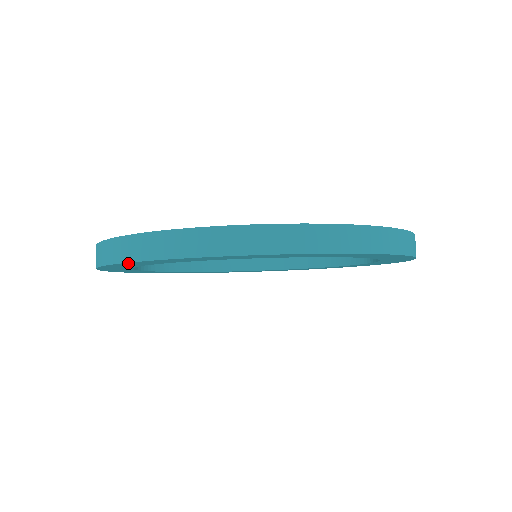
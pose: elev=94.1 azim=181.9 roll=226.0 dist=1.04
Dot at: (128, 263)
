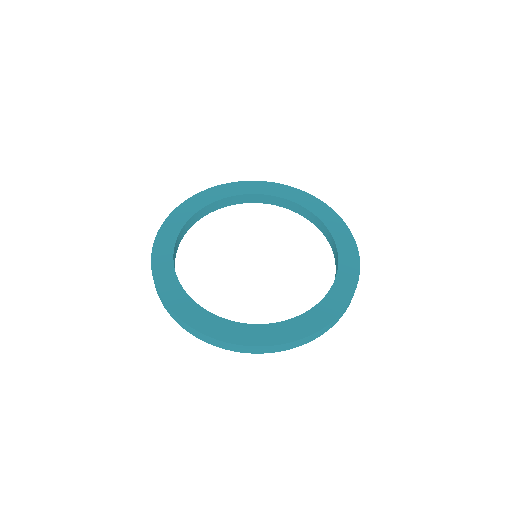
Dot at: occluded
